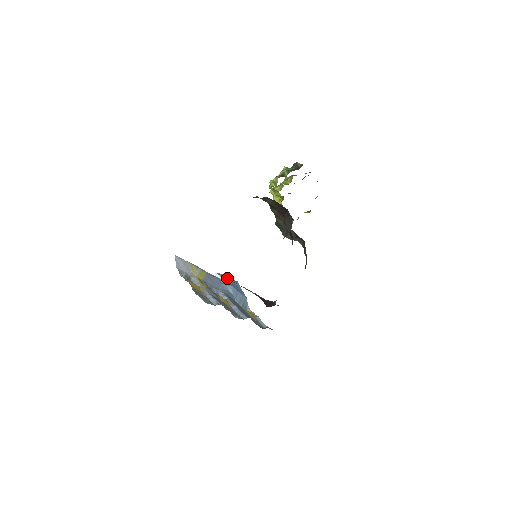
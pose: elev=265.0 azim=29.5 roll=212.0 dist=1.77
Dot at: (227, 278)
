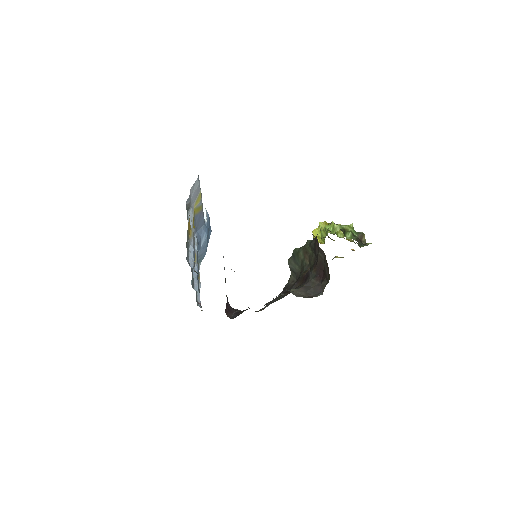
Dot at: occluded
